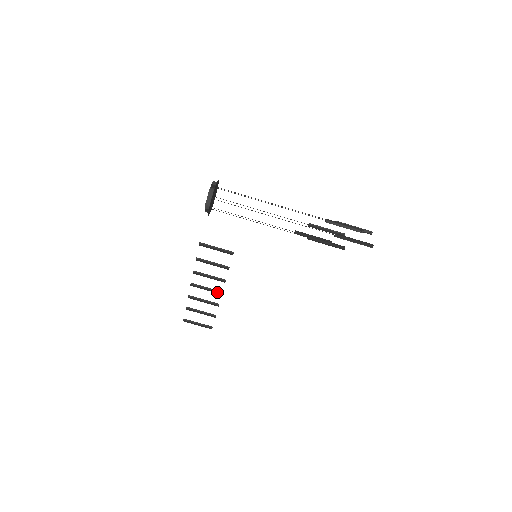
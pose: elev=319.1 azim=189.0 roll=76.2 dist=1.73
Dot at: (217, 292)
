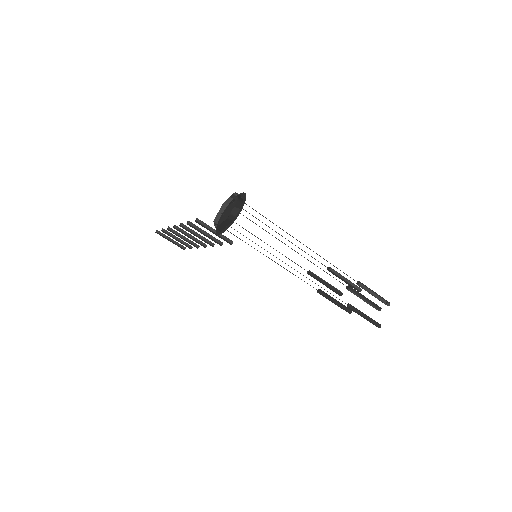
Dot at: (200, 244)
